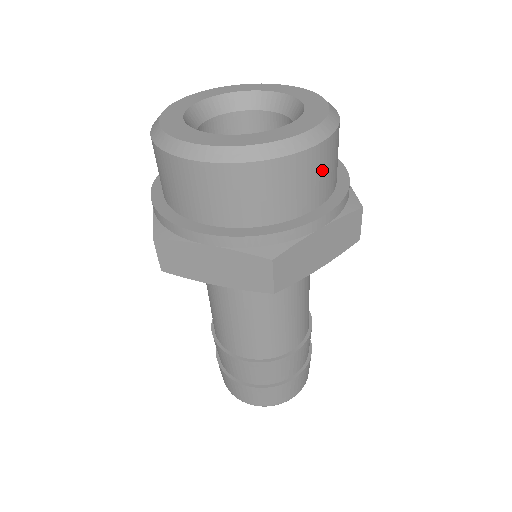
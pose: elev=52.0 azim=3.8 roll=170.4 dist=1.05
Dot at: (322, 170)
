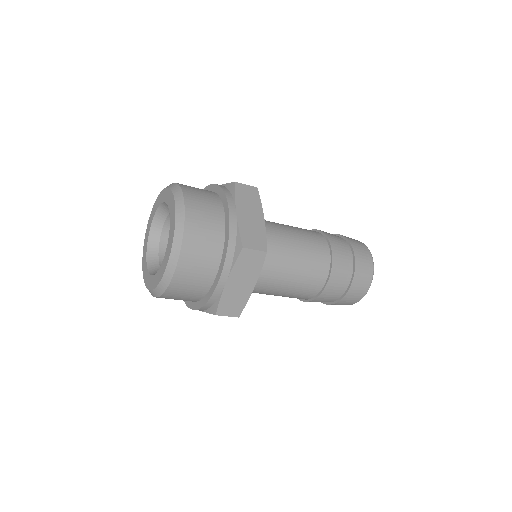
Dot at: (175, 299)
